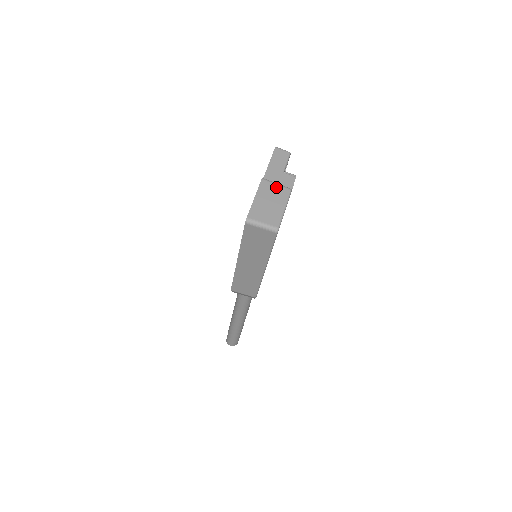
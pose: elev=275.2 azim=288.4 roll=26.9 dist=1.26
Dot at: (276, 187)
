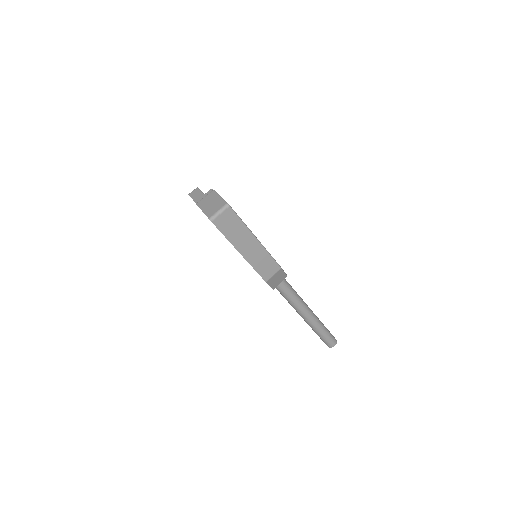
Dot at: (206, 197)
